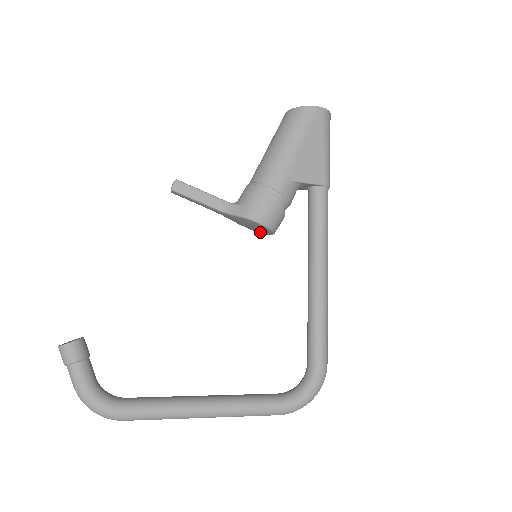
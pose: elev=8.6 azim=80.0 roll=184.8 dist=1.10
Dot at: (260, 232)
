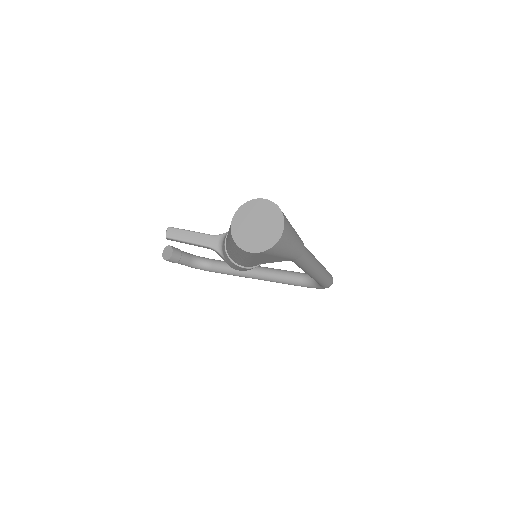
Dot at: occluded
